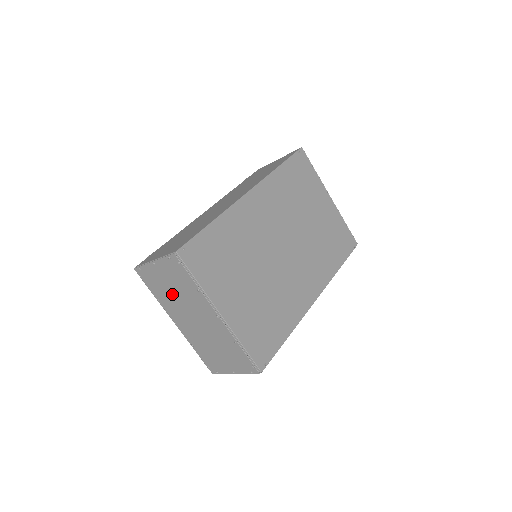
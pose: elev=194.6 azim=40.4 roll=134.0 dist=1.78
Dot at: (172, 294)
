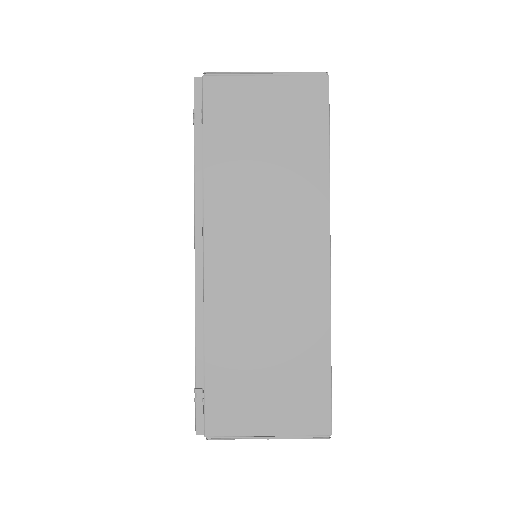
Dot at: occluded
